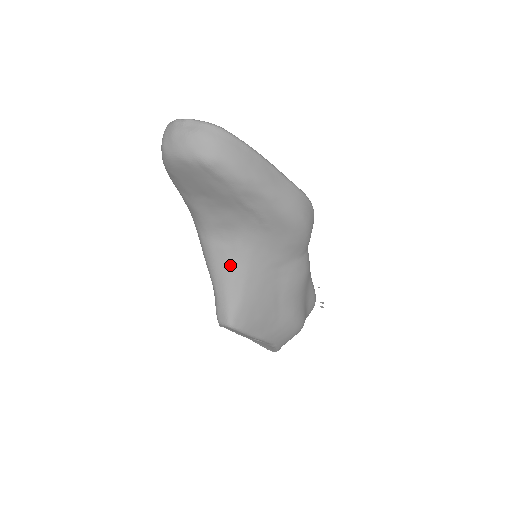
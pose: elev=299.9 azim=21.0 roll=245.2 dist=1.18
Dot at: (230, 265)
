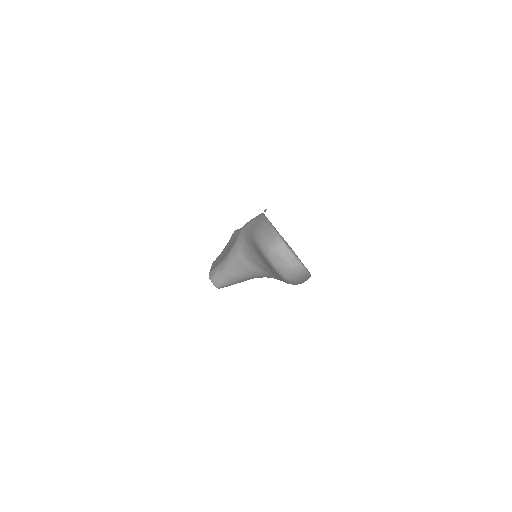
Dot at: (243, 272)
